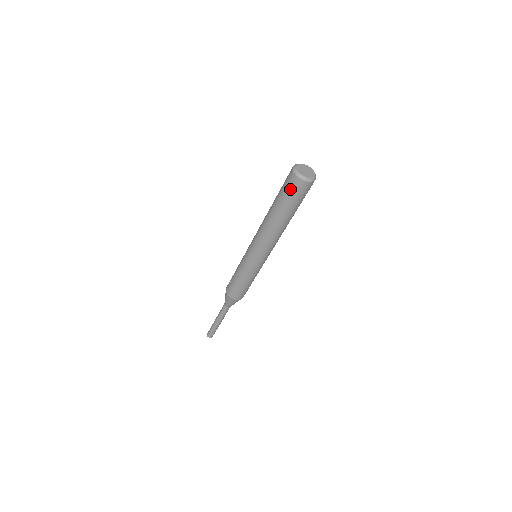
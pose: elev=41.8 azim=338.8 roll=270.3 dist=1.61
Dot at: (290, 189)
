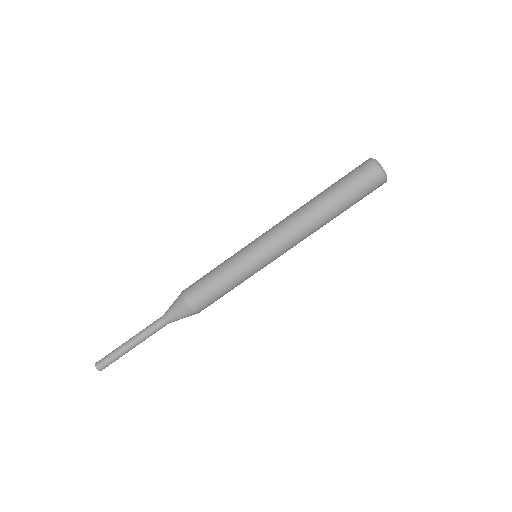
Dot at: (356, 171)
